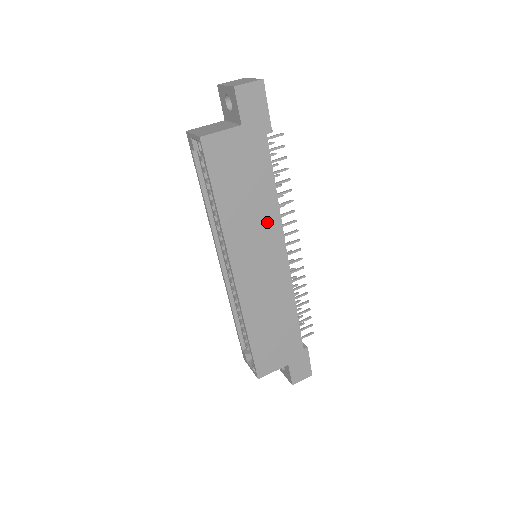
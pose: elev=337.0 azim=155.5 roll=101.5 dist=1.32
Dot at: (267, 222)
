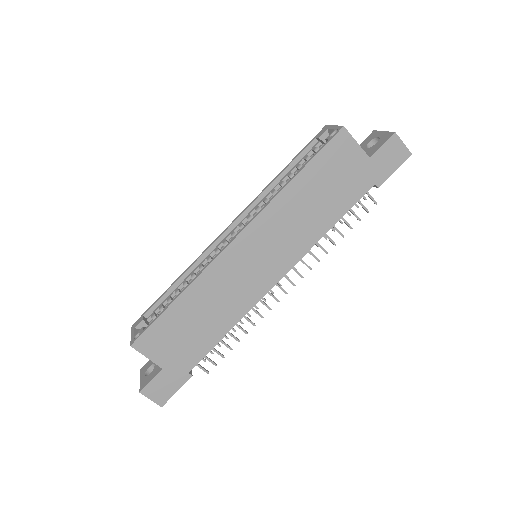
Dot at: (301, 238)
